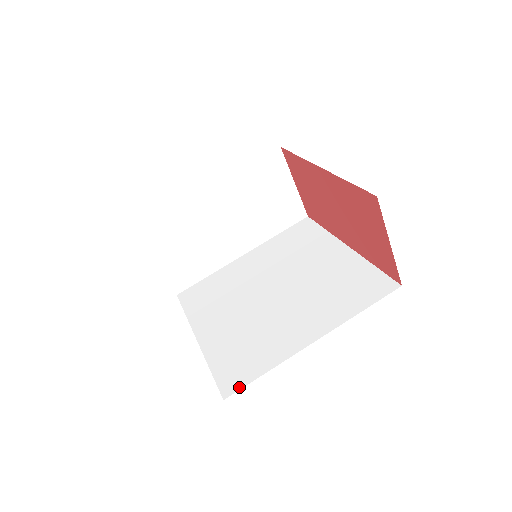
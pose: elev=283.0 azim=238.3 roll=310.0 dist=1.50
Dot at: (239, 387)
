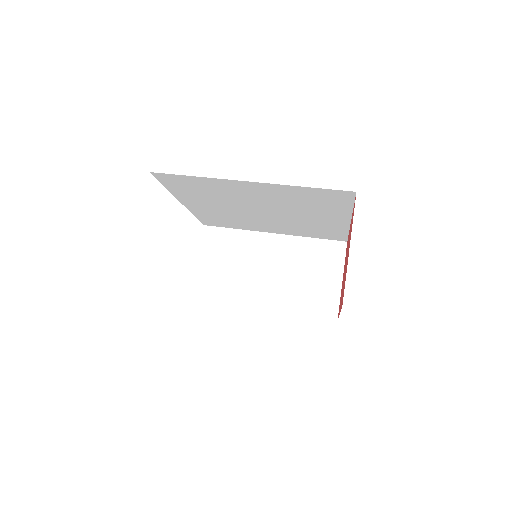
Dot at: occluded
